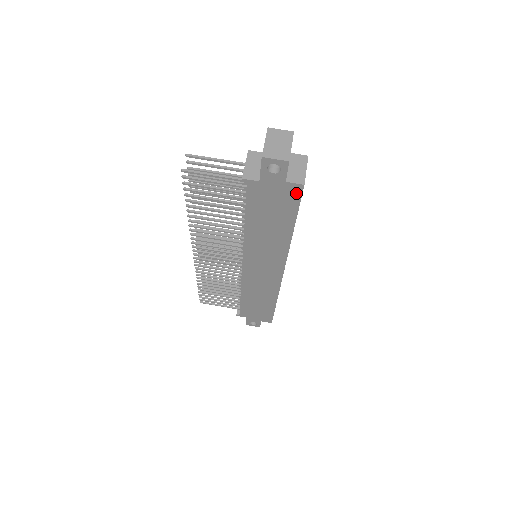
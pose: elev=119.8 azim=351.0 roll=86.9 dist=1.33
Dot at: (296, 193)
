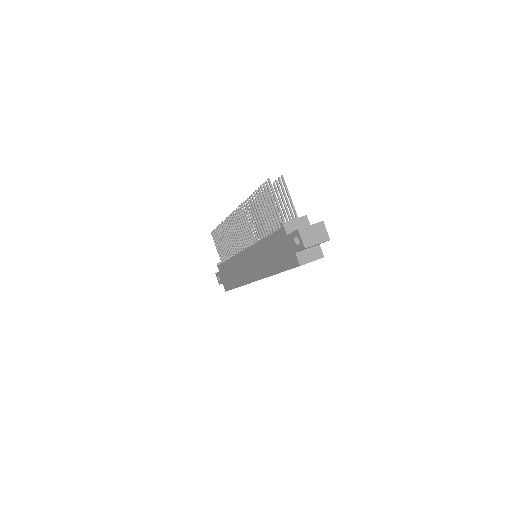
Dot at: (294, 263)
